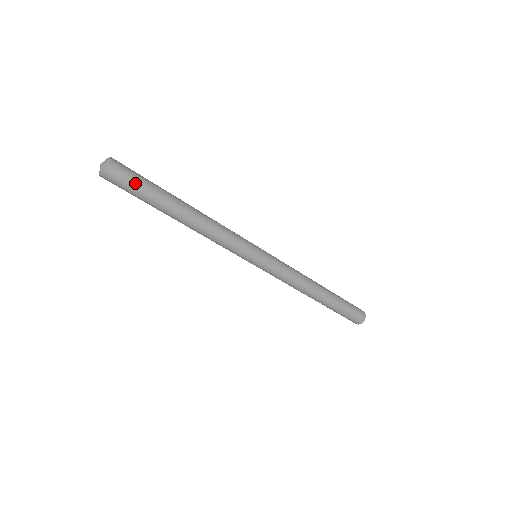
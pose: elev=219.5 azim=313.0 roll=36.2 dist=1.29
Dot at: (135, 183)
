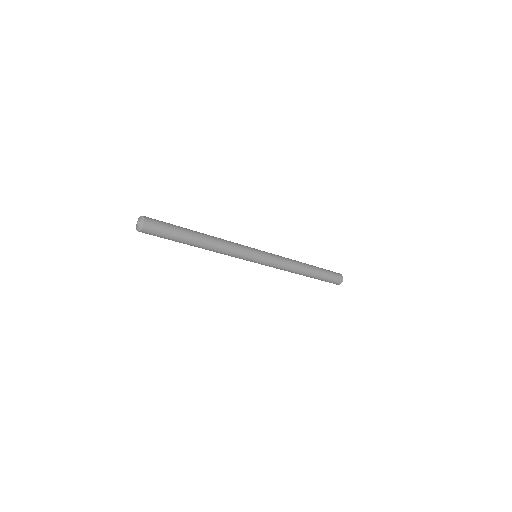
Dot at: (162, 235)
